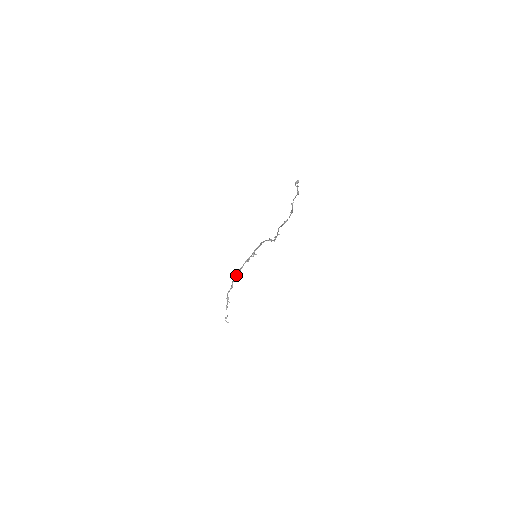
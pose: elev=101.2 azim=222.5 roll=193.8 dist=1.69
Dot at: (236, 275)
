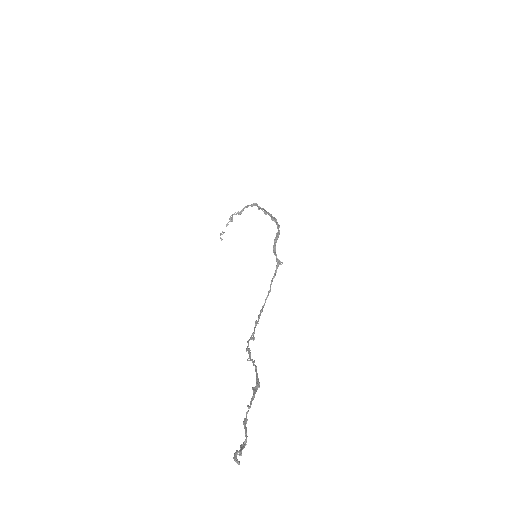
Dot at: (251, 206)
